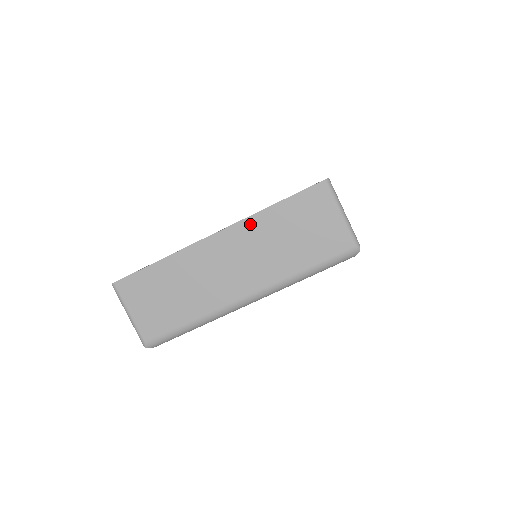
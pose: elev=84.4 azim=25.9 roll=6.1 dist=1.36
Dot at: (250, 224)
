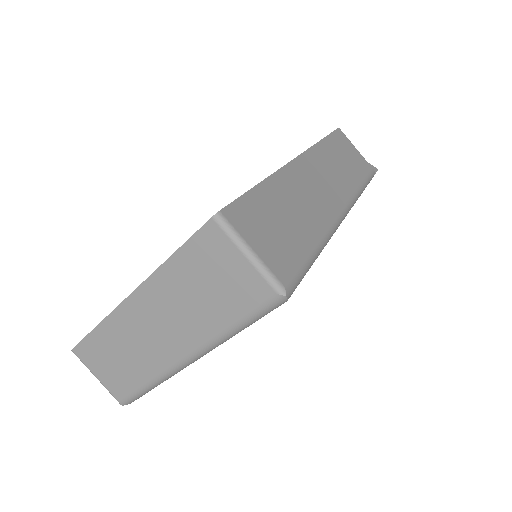
Dot at: (156, 281)
